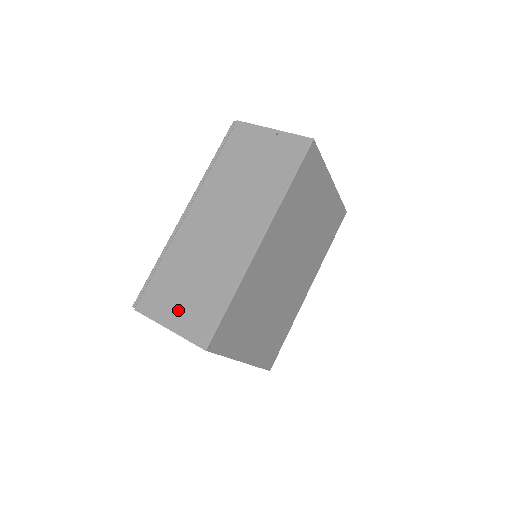
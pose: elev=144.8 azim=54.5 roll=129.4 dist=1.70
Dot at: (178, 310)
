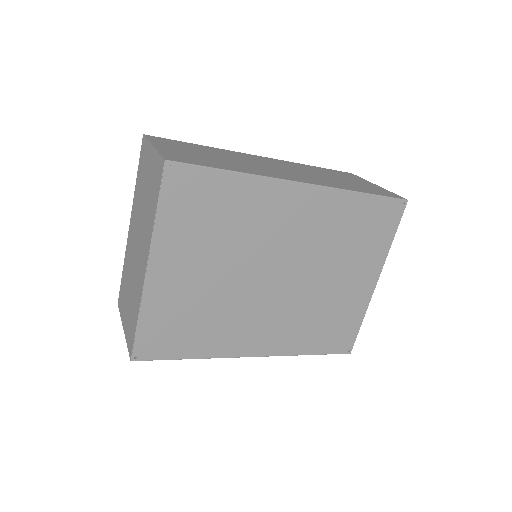
Dot at: (178, 150)
